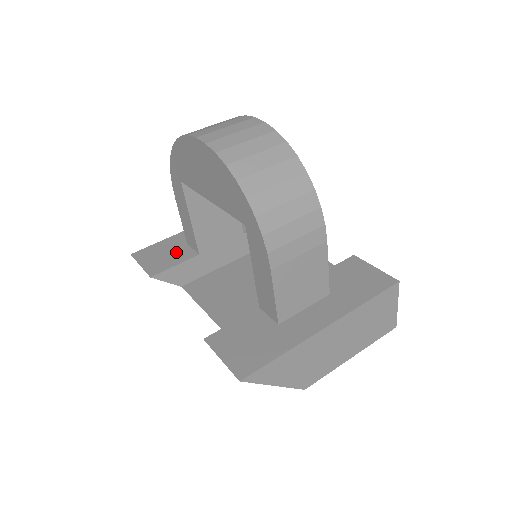
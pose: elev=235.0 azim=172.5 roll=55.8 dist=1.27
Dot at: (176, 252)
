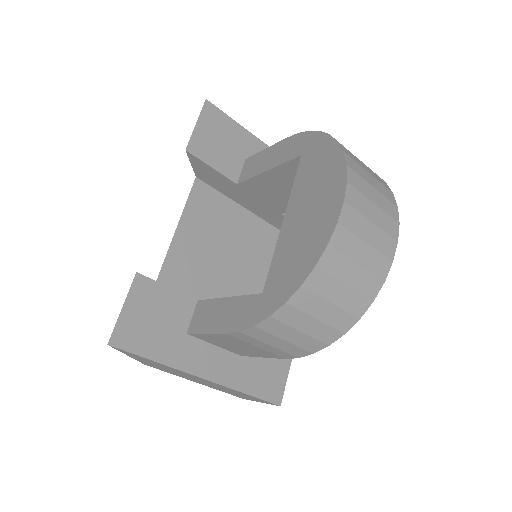
Dot at: (230, 154)
